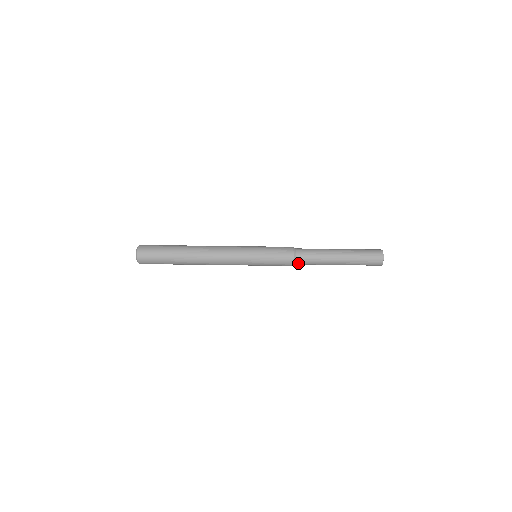
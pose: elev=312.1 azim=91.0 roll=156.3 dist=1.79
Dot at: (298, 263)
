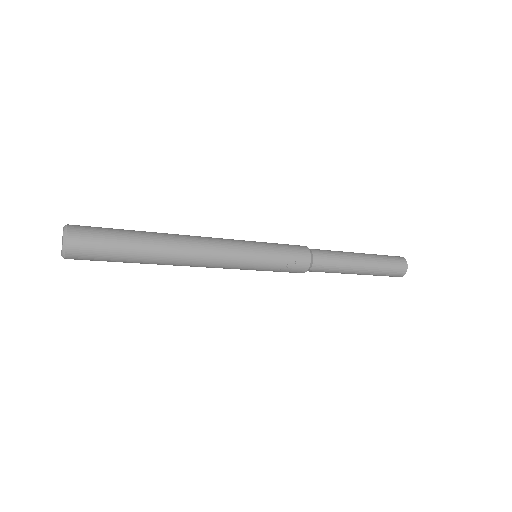
Dot at: (315, 254)
